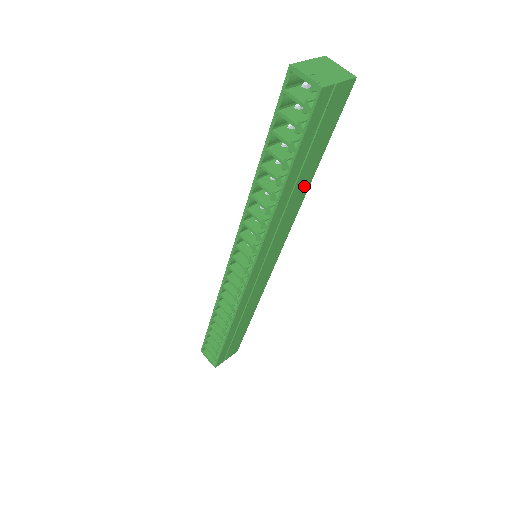
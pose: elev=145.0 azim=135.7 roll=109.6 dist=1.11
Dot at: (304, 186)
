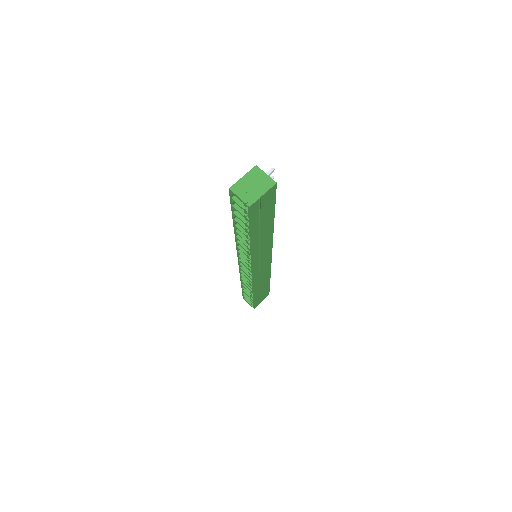
Dot at: (269, 228)
